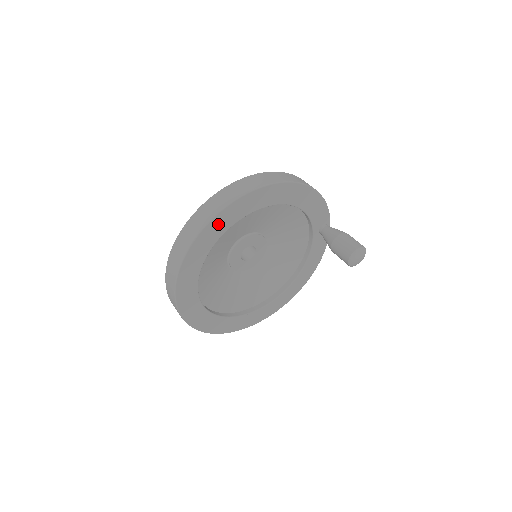
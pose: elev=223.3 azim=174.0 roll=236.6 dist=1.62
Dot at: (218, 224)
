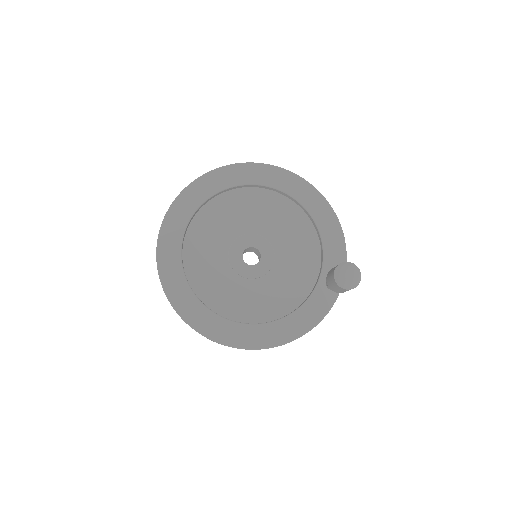
Dot at: (250, 172)
